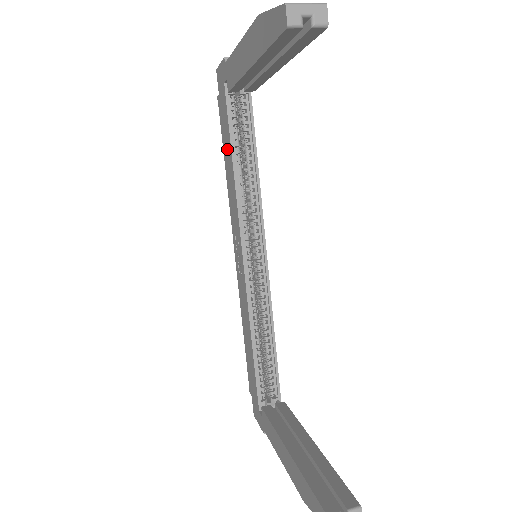
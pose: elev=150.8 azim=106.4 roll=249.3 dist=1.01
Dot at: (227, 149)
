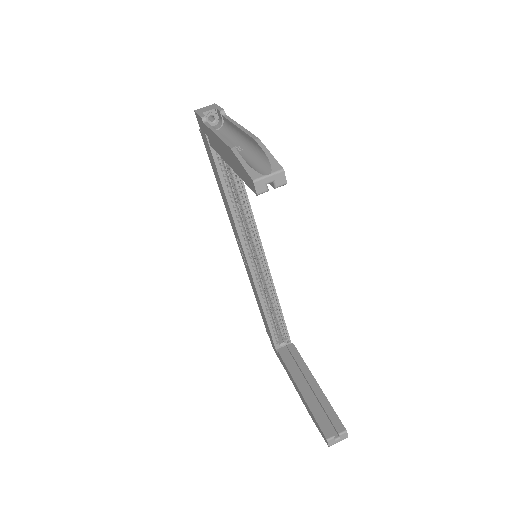
Dot at: (217, 178)
